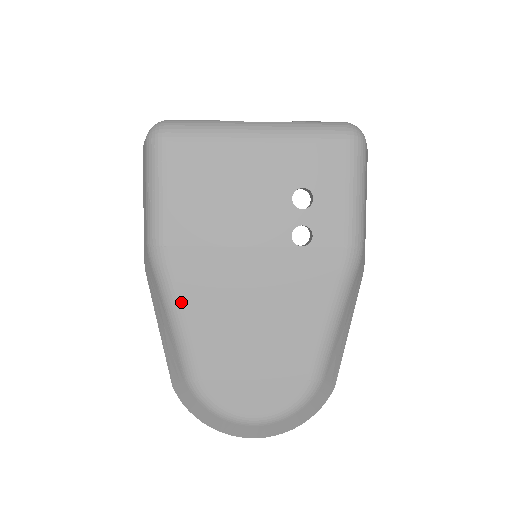
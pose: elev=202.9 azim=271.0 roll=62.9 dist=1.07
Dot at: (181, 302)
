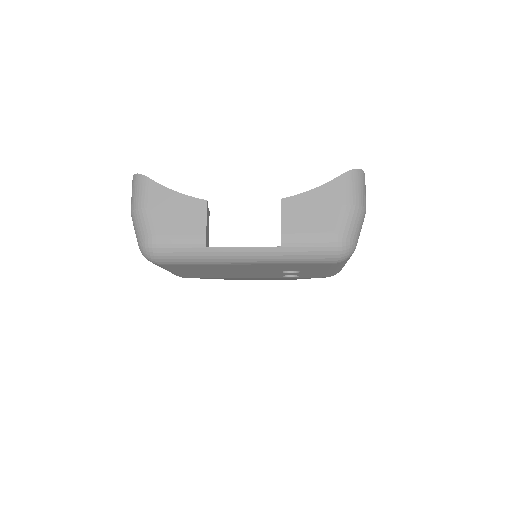
Dot at: occluded
